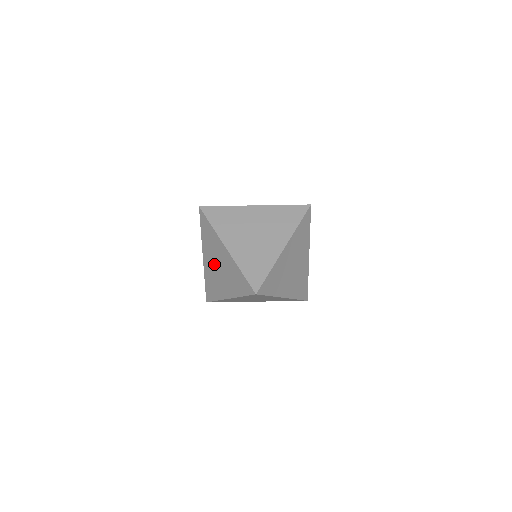
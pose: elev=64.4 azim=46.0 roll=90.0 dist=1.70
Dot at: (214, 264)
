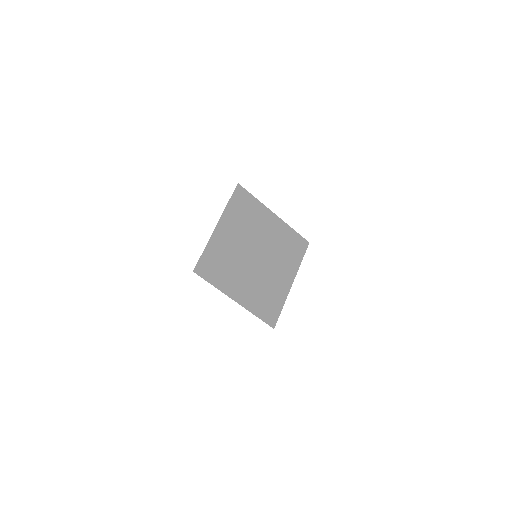
Dot at: (238, 228)
